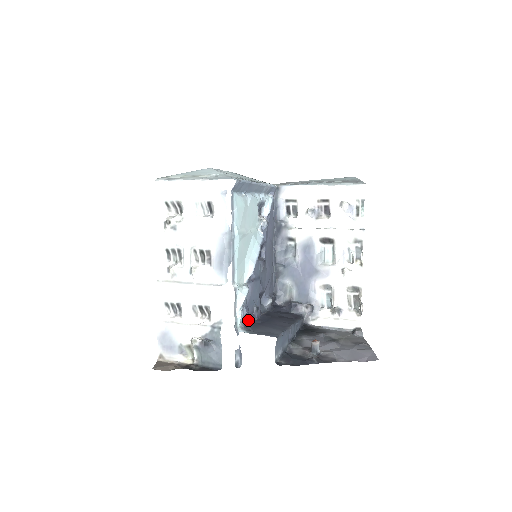
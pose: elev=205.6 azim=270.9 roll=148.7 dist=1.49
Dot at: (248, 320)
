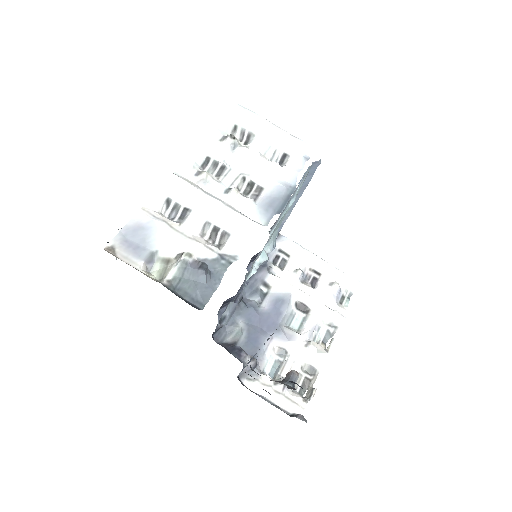
Dot at: (236, 296)
